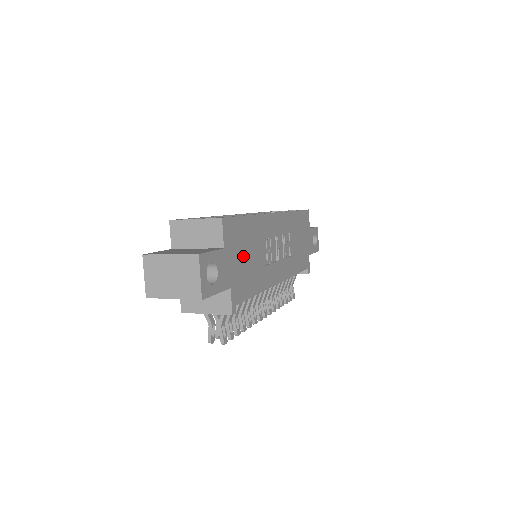
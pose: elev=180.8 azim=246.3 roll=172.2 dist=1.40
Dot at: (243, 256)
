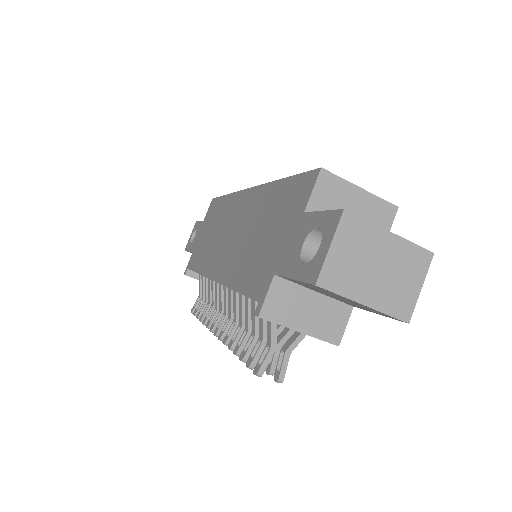
Dot at: occluded
